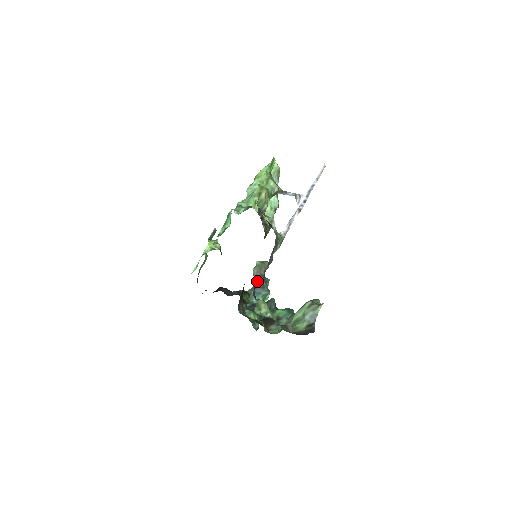
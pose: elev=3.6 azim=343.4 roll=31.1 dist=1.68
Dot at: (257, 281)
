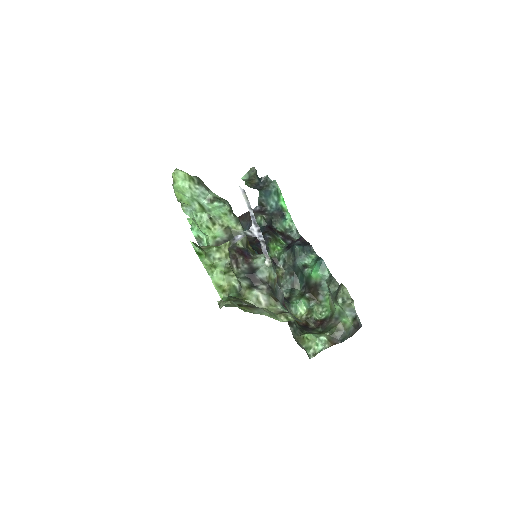
Dot at: (258, 189)
